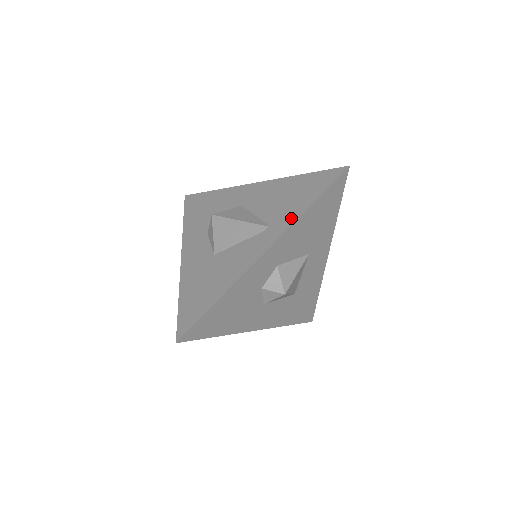
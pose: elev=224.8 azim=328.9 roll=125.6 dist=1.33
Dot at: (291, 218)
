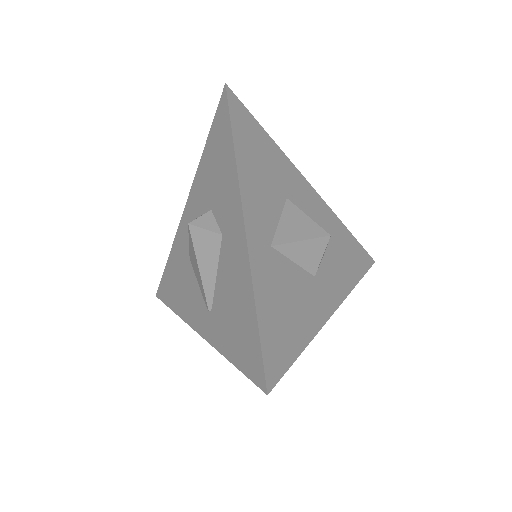
Dot at: (217, 341)
